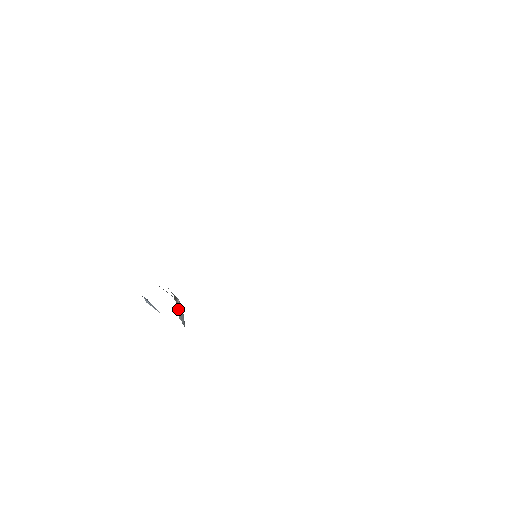
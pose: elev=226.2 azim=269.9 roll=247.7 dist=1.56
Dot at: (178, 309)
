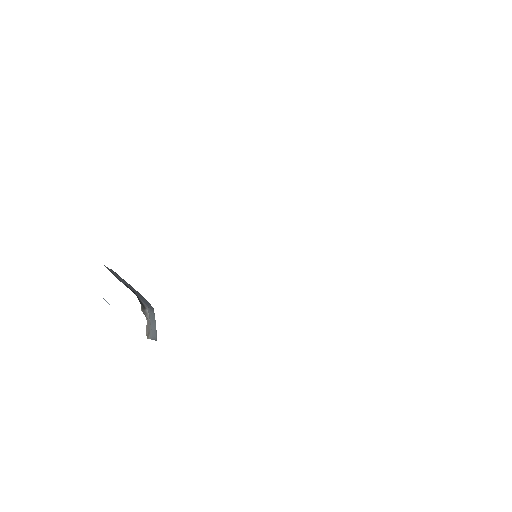
Dot at: (146, 325)
